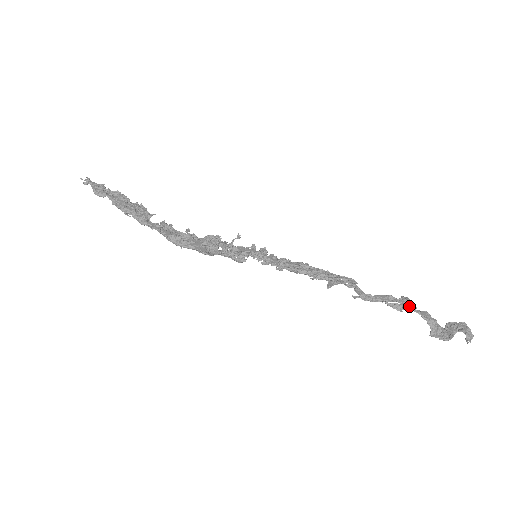
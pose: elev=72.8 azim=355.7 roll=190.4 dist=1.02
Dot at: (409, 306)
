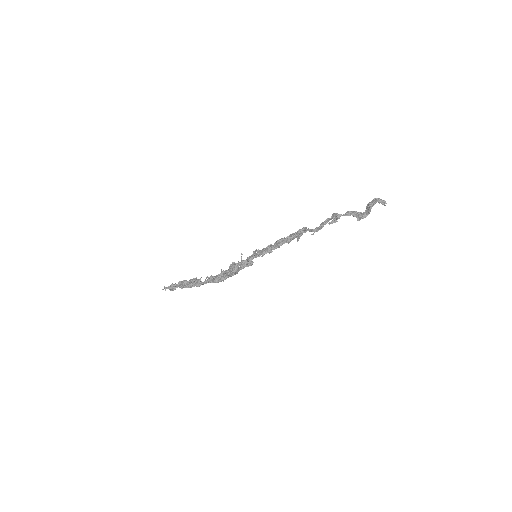
Dot at: (337, 216)
